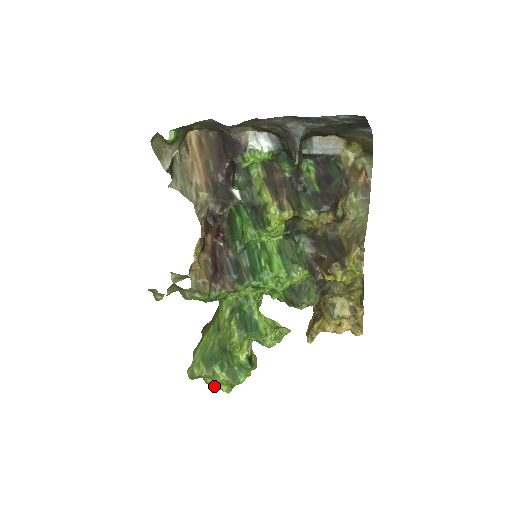
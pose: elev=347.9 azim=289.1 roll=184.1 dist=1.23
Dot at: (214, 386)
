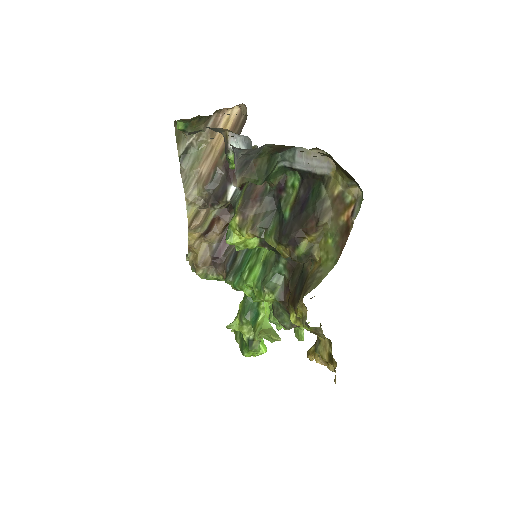
Dot at: occluded
